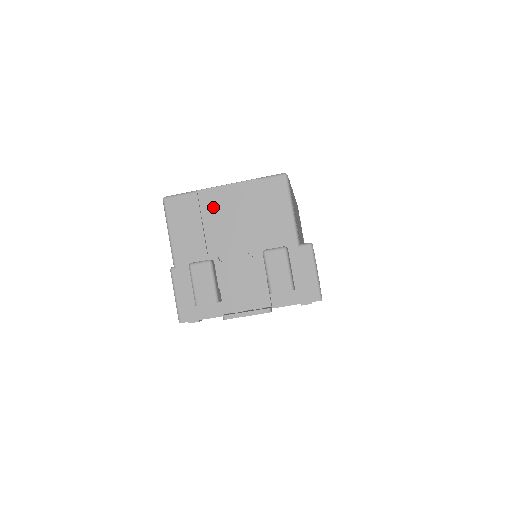
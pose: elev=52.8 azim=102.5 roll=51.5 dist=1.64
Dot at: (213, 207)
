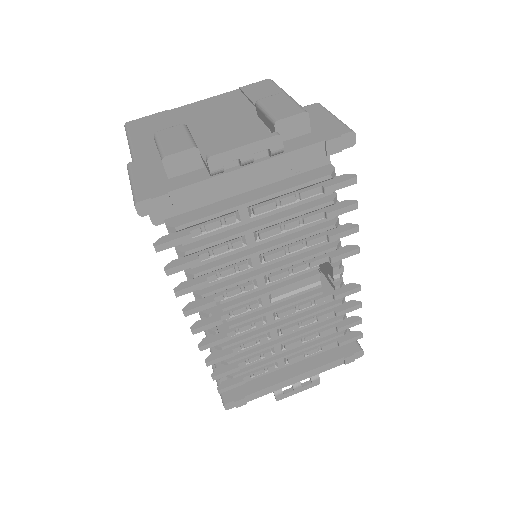
Dot at: (187, 114)
